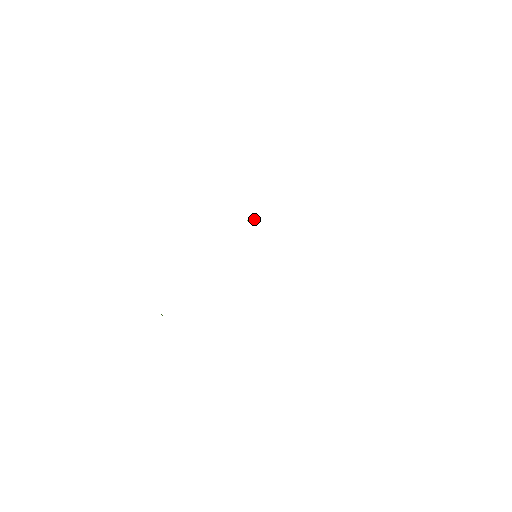
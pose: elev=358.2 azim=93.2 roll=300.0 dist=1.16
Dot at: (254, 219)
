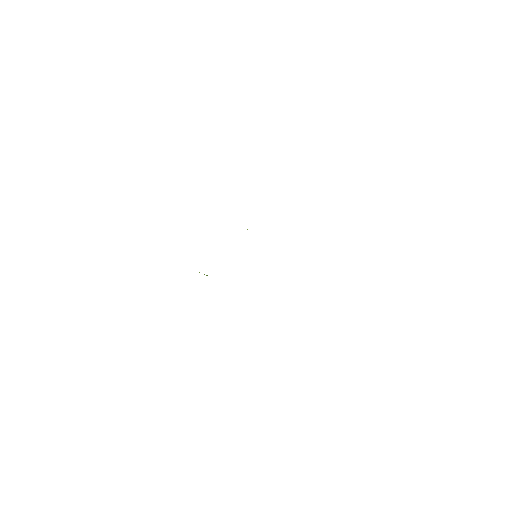
Dot at: occluded
